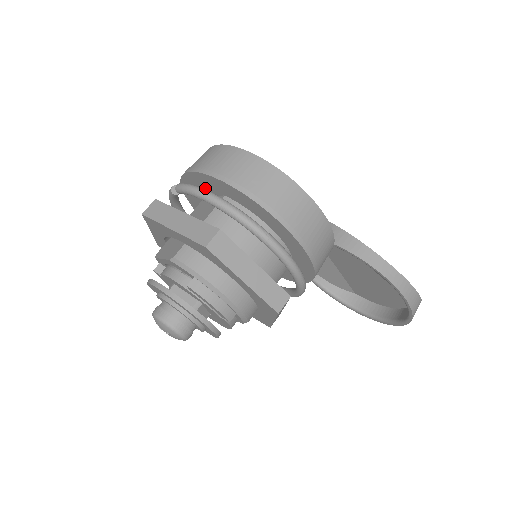
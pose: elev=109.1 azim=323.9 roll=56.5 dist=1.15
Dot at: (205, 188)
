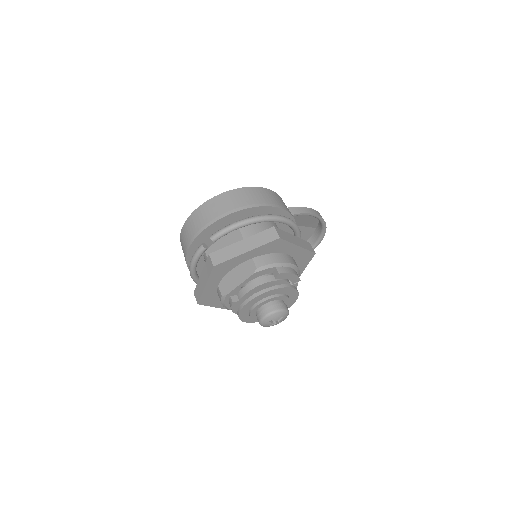
Dot at: occluded
